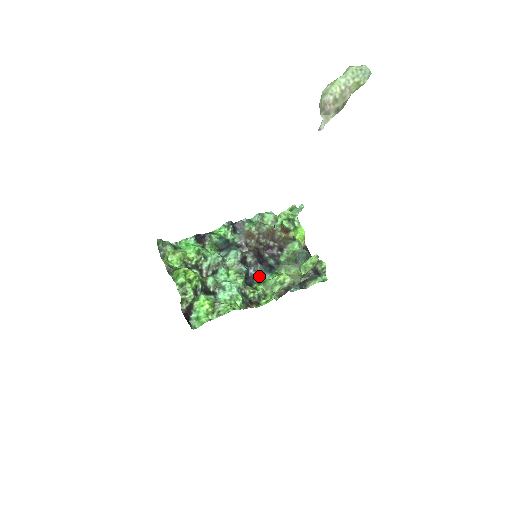
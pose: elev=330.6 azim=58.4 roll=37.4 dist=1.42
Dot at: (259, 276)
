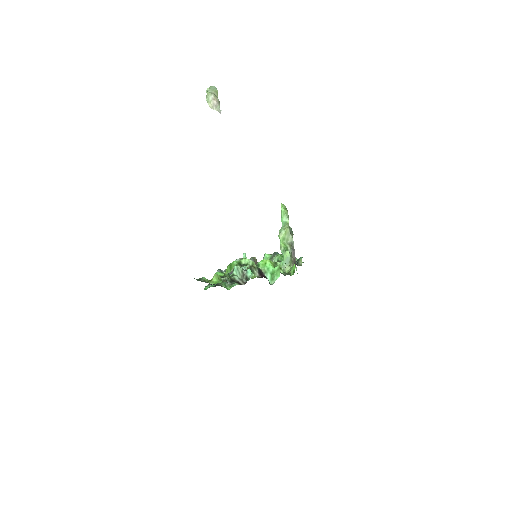
Dot at: occluded
